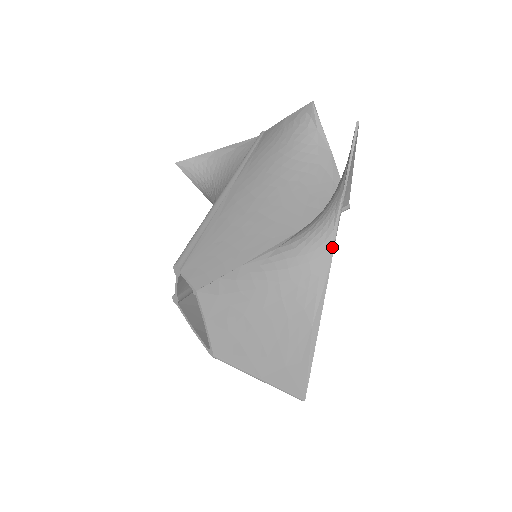
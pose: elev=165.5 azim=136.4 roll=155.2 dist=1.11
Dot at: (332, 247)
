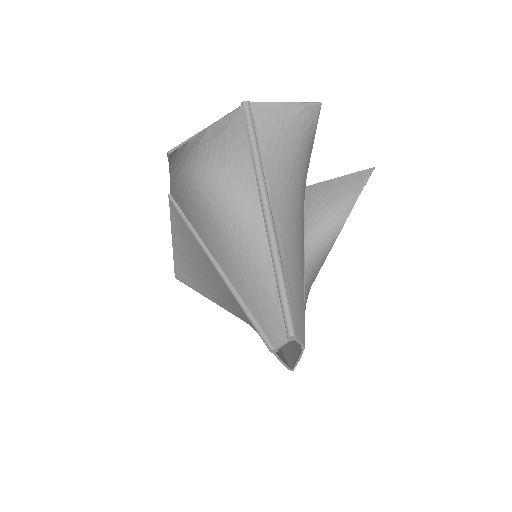
Dot at: (327, 255)
